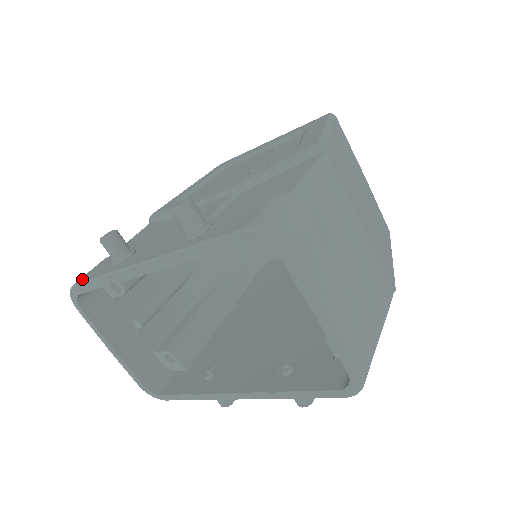
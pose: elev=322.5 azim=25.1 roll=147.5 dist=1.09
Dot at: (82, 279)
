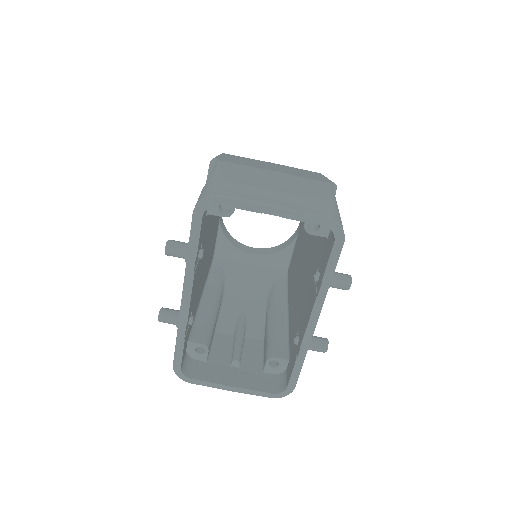
Dot at: (174, 358)
